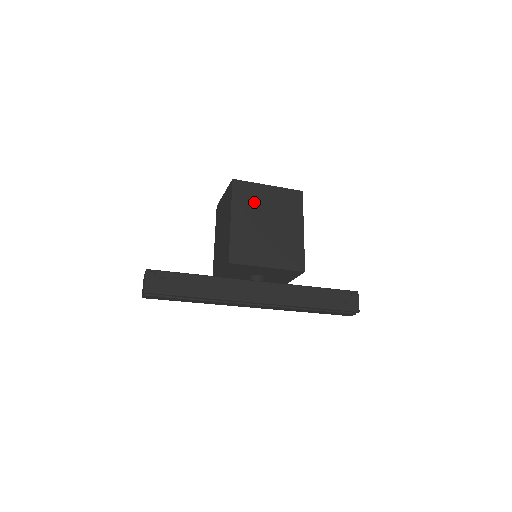
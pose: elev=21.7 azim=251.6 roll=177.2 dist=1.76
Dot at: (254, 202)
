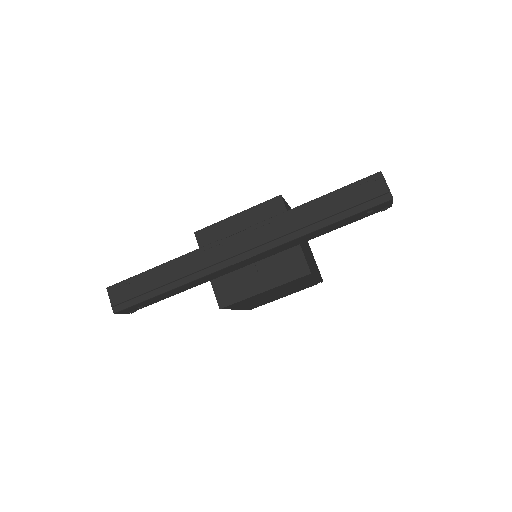
Dot at: occluded
